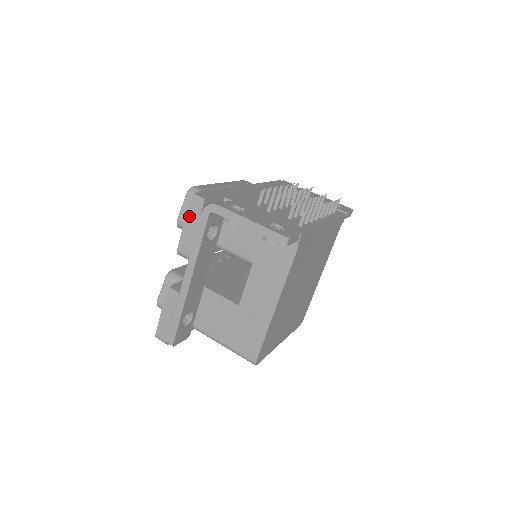
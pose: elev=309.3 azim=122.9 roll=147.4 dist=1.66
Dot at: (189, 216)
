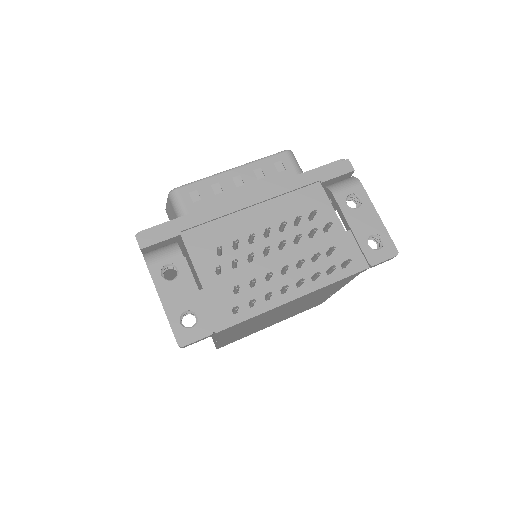
Dot at: occluded
